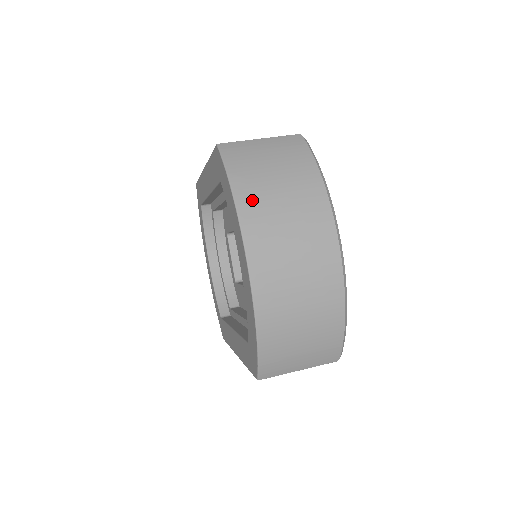
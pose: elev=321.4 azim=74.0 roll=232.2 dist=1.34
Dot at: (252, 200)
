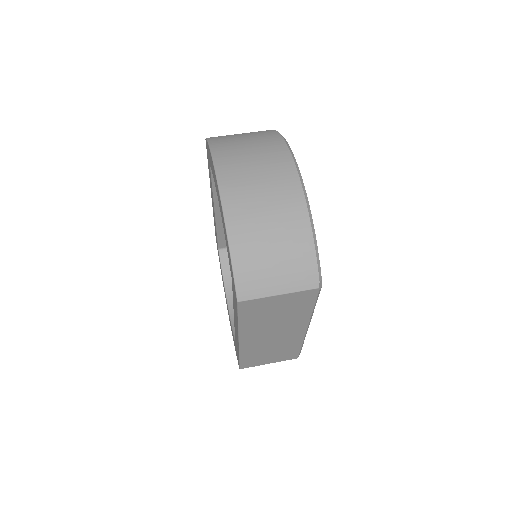
Dot at: (224, 149)
